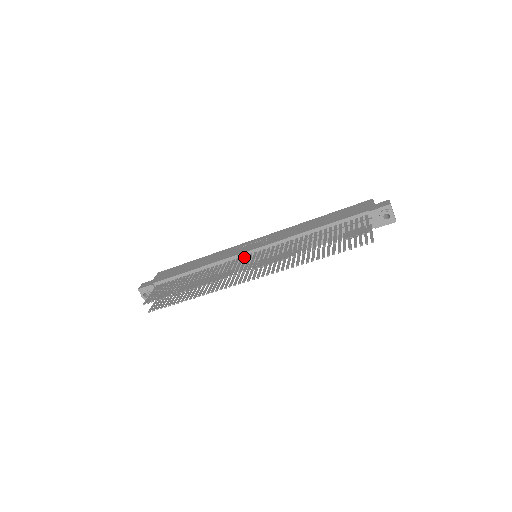
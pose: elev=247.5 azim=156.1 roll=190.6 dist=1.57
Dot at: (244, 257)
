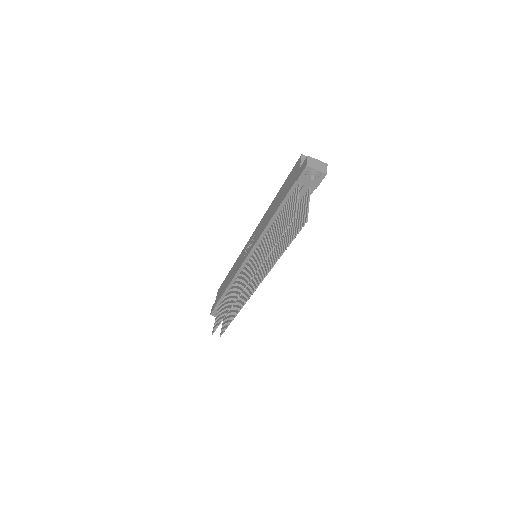
Dot at: occluded
